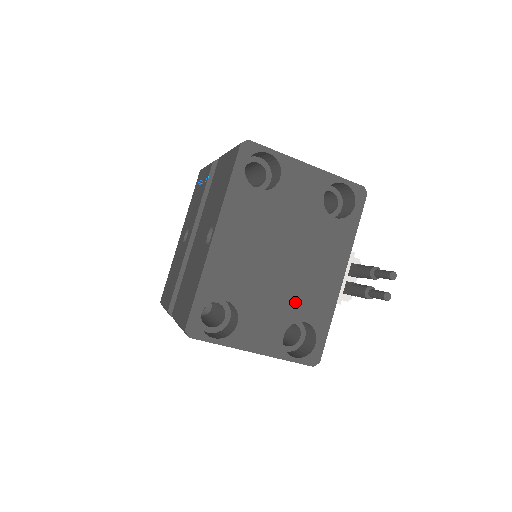
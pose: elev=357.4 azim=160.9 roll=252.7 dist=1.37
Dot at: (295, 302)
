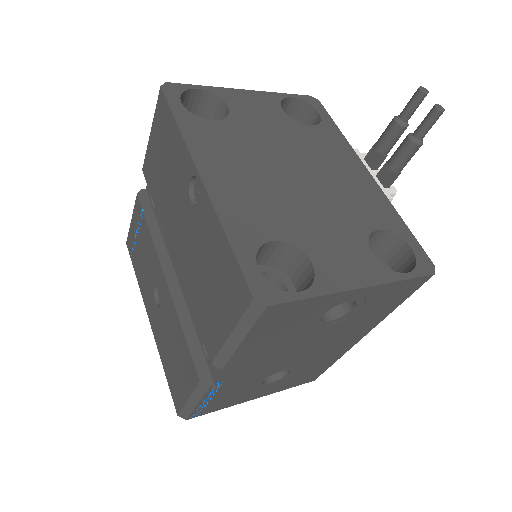
Dot at: (349, 213)
